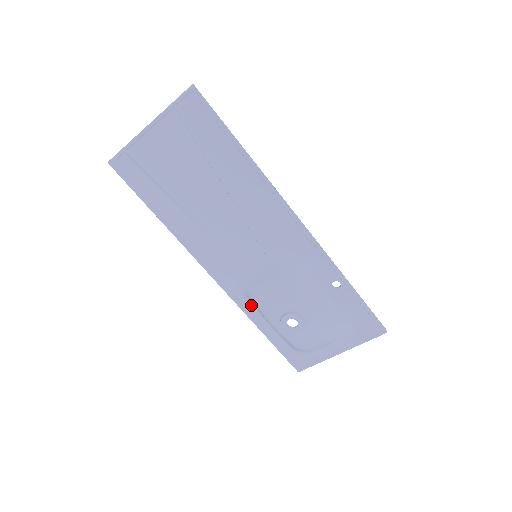
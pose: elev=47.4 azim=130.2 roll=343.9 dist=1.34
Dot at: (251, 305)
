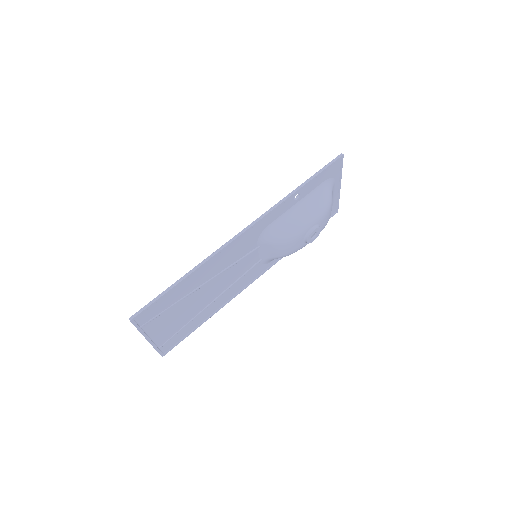
Dot at: occluded
